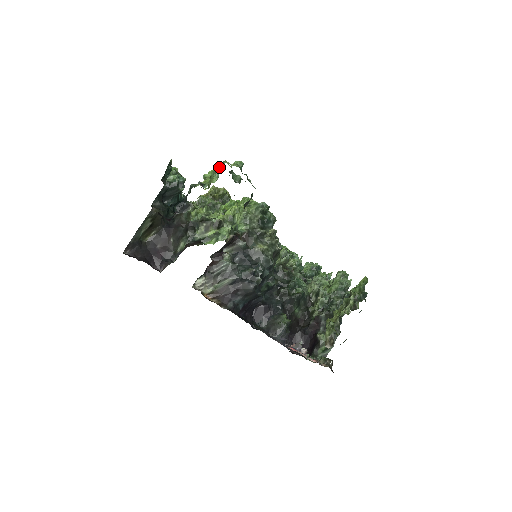
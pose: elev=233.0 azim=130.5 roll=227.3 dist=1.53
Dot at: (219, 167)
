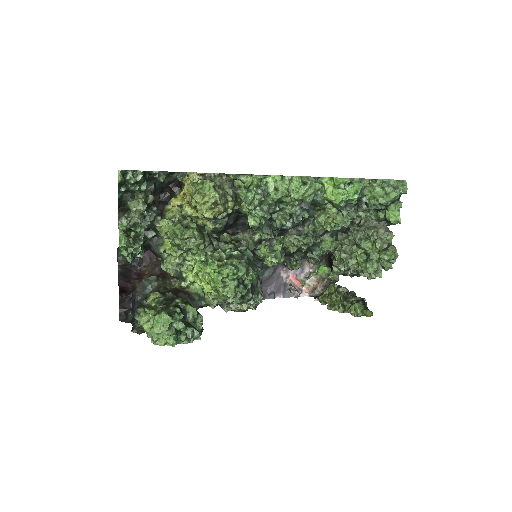
Dot at: (151, 336)
